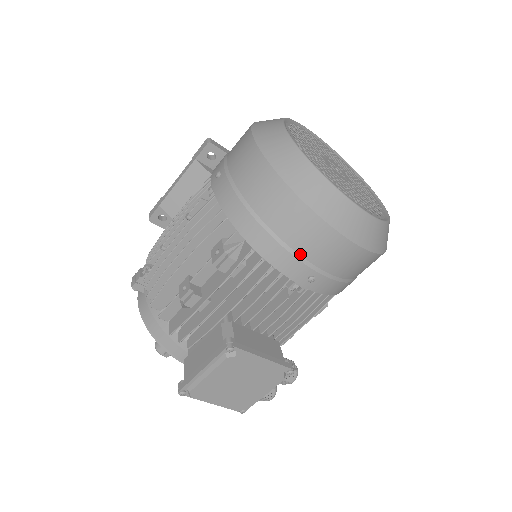
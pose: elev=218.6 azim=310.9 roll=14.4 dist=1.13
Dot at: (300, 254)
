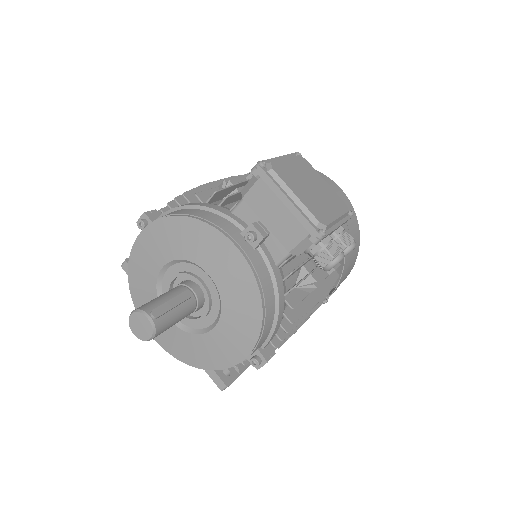
Dot at: occluded
